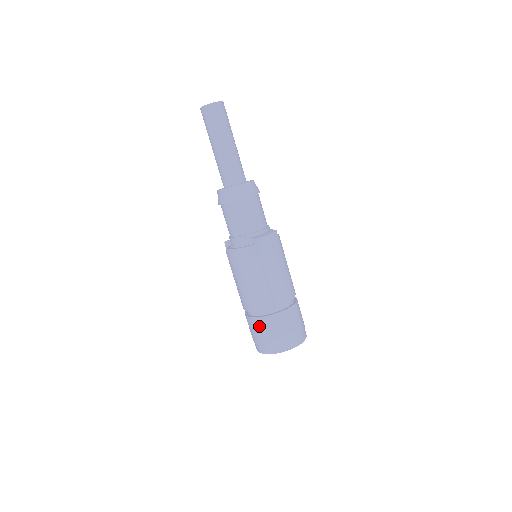
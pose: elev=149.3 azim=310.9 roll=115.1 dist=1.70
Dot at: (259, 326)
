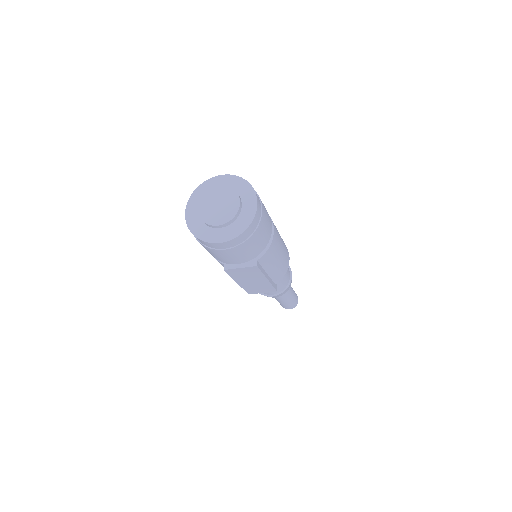
Dot at: occluded
